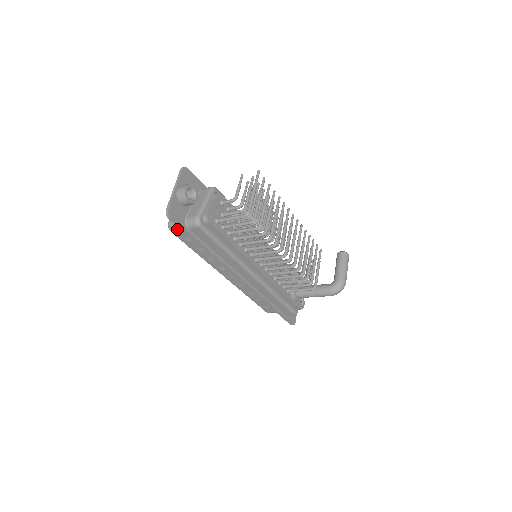
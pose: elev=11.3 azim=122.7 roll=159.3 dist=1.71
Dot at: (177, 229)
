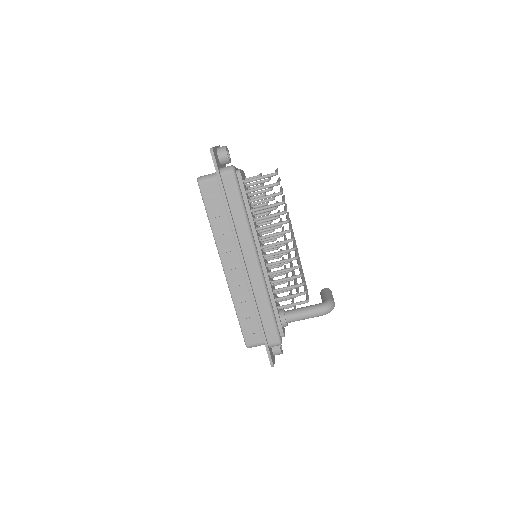
Dot at: (207, 180)
